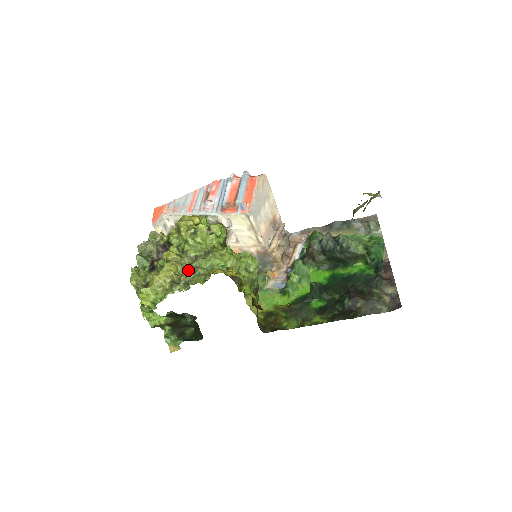
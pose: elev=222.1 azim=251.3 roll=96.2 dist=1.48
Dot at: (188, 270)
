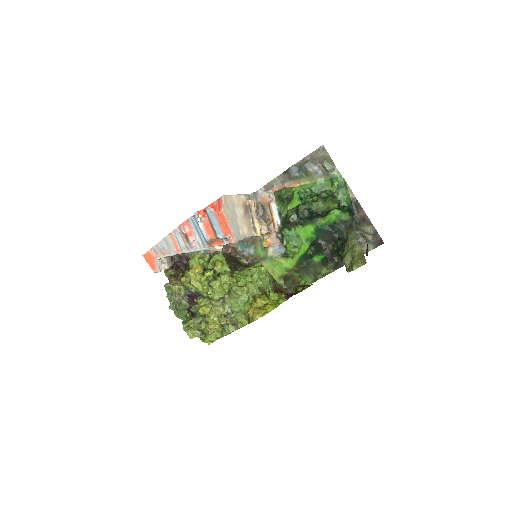
Dot at: (226, 313)
